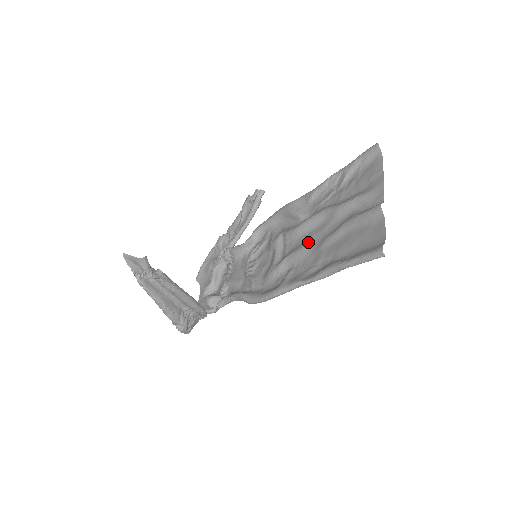
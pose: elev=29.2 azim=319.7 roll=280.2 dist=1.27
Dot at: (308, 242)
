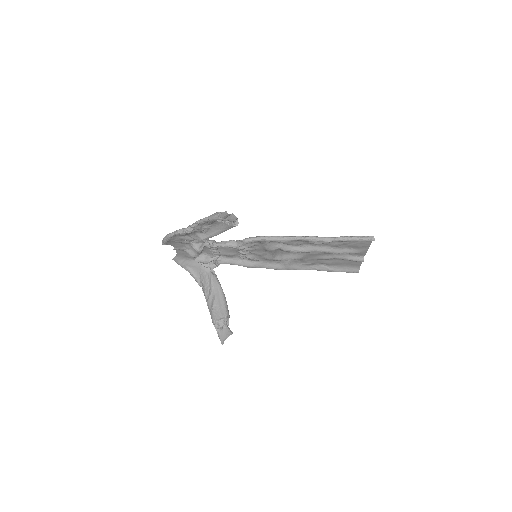
Dot at: (305, 256)
